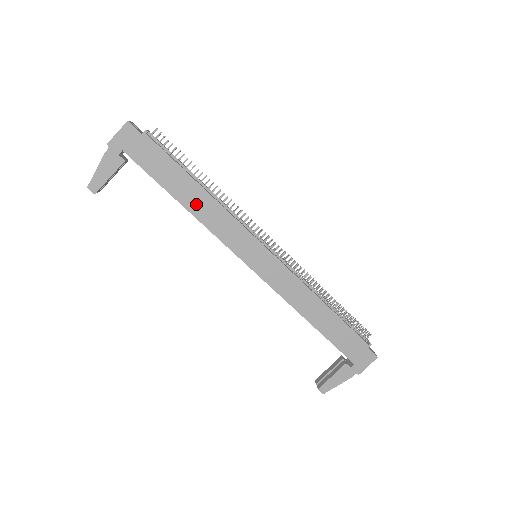
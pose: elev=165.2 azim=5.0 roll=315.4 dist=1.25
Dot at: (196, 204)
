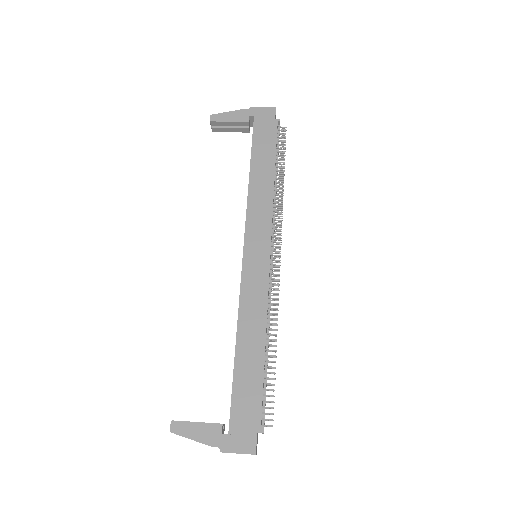
Dot at: (259, 180)
